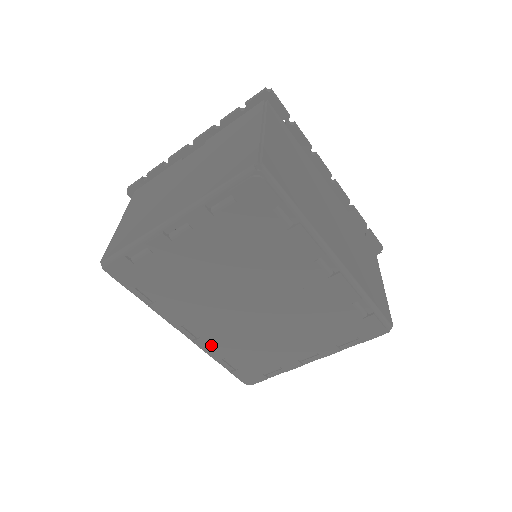
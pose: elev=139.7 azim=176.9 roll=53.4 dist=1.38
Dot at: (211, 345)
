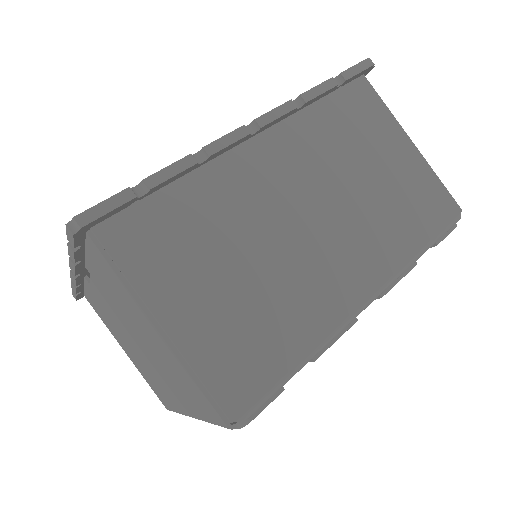
Dot at: occluded
